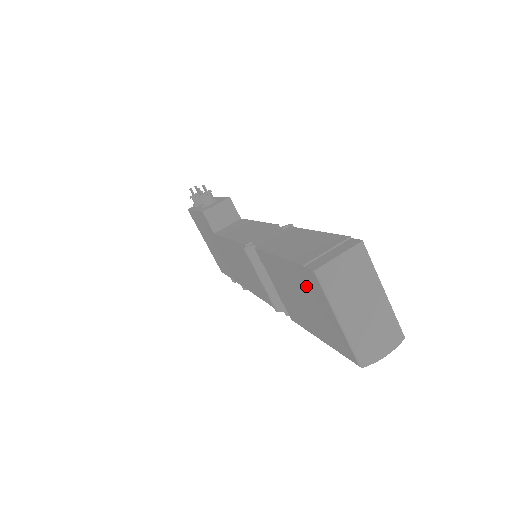
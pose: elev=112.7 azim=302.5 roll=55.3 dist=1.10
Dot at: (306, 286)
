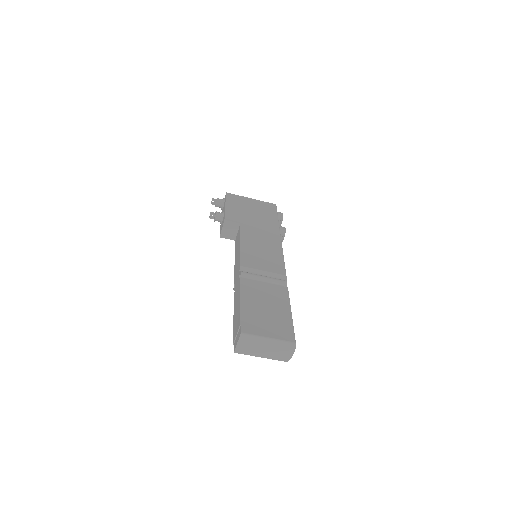
Dot at: occluded
